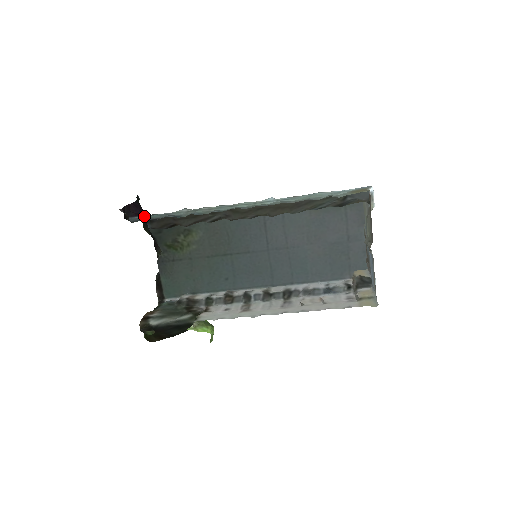
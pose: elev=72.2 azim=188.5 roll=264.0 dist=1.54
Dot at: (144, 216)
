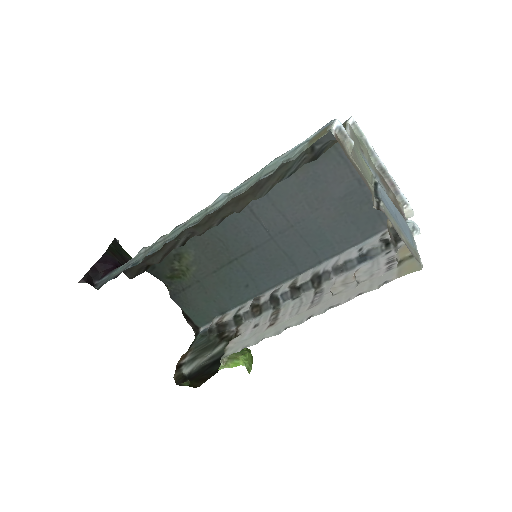
Dot at: (110, 274)
